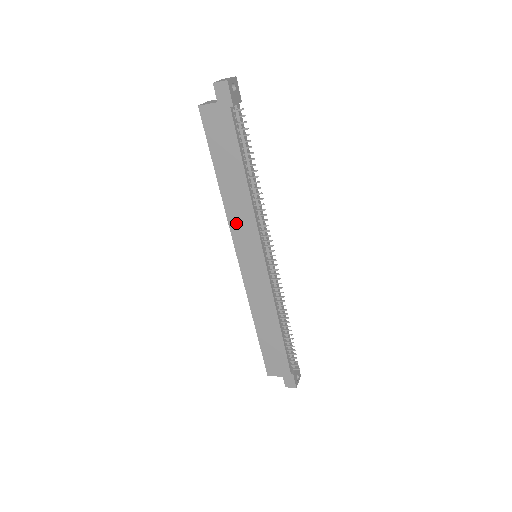
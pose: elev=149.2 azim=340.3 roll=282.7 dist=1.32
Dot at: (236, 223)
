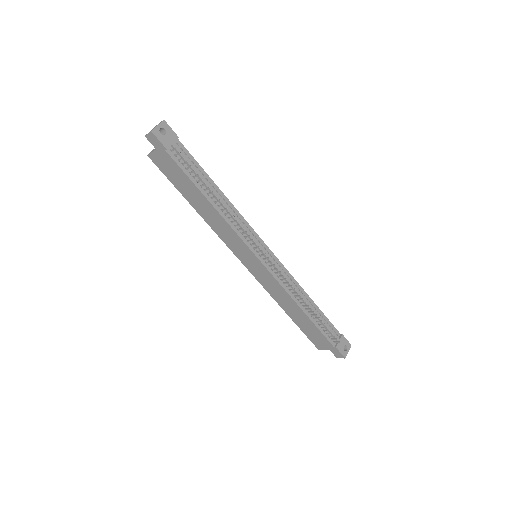
Dot at: (223, 236)
